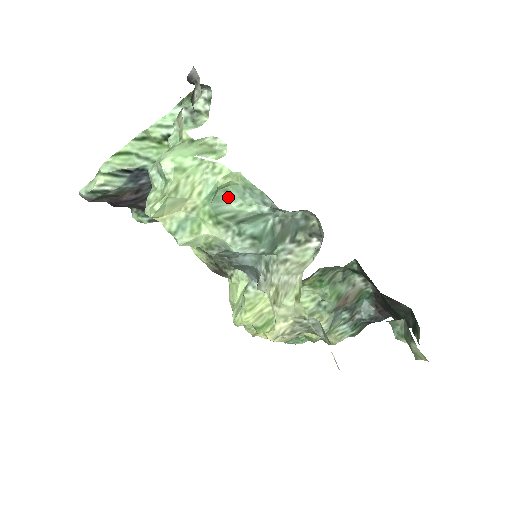
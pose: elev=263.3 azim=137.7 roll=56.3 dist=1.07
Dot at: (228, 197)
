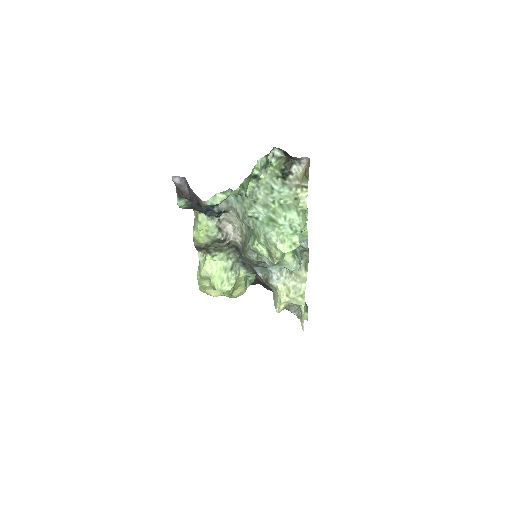
Dot at: occluded
